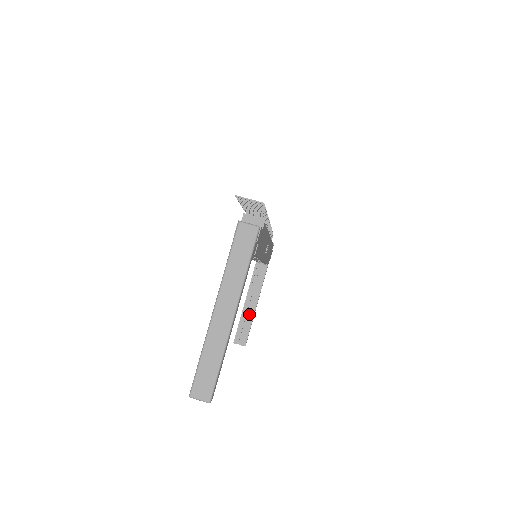
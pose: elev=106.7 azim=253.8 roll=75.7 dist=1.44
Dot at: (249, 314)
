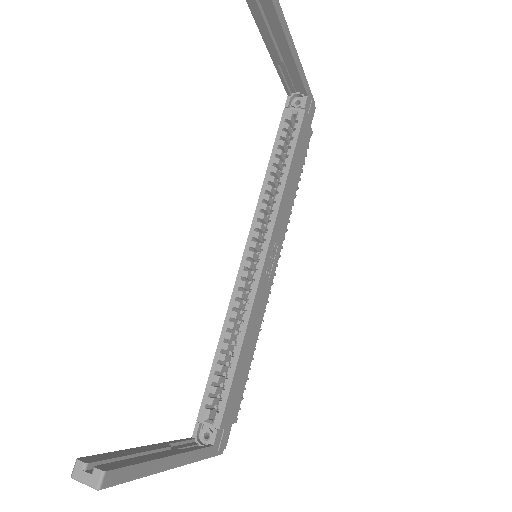
Dot at: (147, 454)
